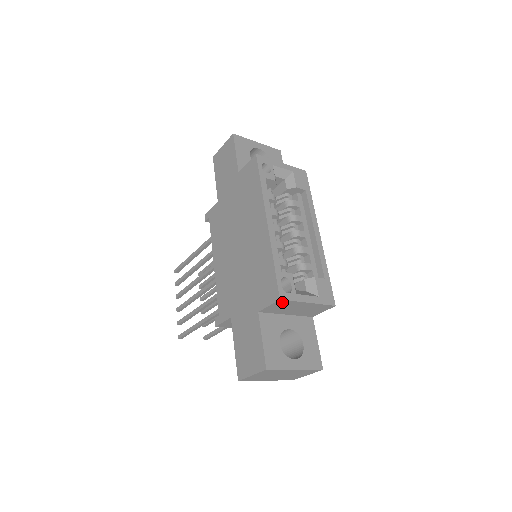
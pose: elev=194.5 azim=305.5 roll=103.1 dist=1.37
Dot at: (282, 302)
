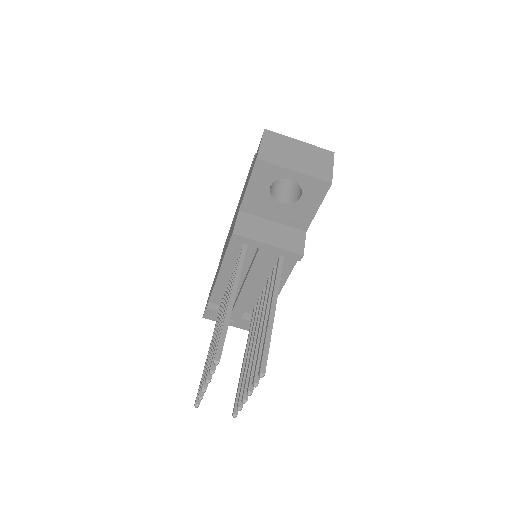
Dot at: occluded
